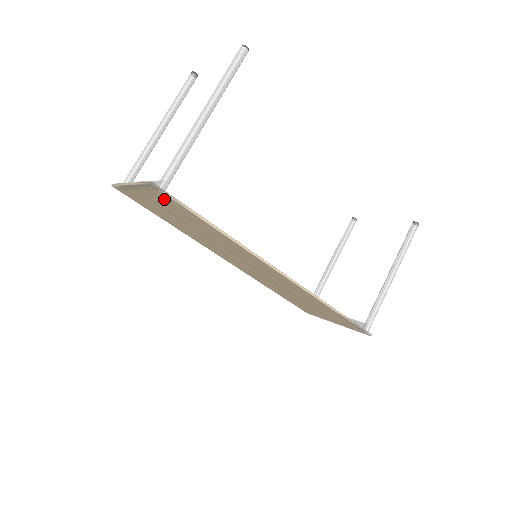
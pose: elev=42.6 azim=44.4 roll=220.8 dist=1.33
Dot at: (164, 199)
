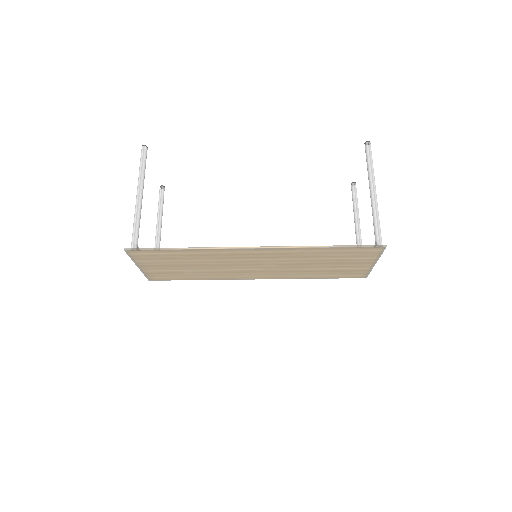
Dot at: (146, 256)
